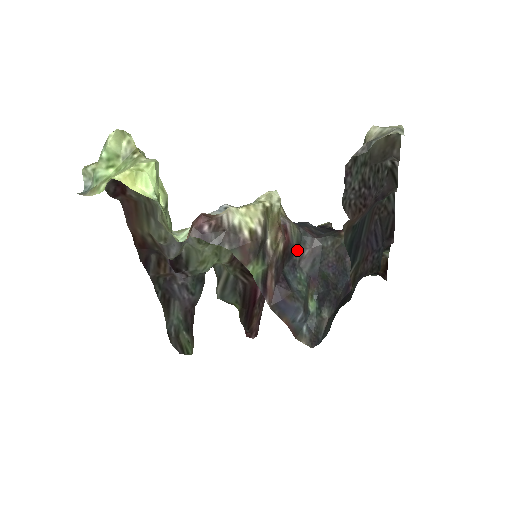
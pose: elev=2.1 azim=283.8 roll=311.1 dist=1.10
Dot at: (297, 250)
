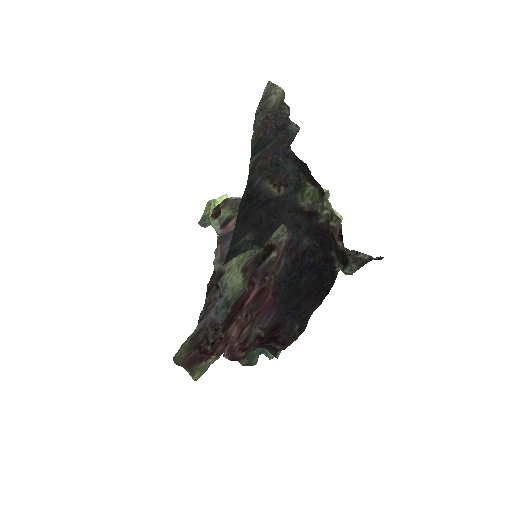
Dot at: occluded
